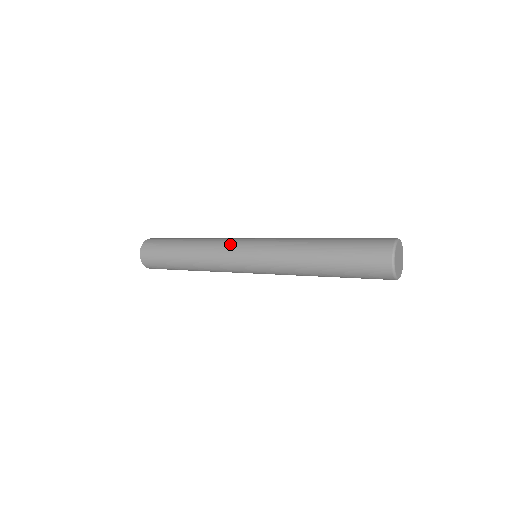
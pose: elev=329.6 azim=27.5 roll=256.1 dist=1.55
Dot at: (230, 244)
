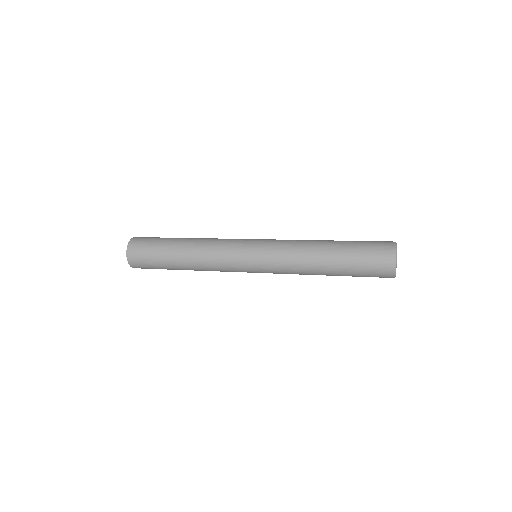
Dot at: (234, 240)
